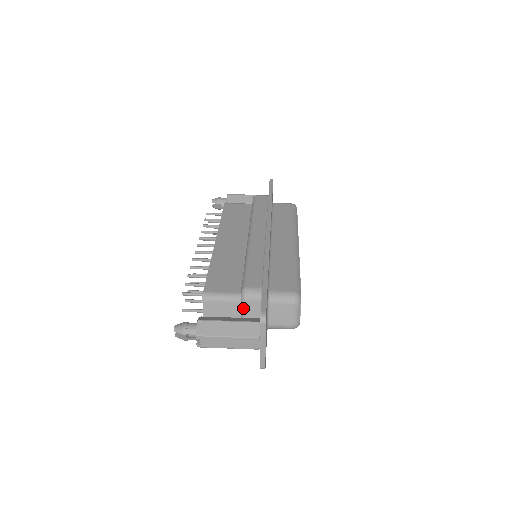
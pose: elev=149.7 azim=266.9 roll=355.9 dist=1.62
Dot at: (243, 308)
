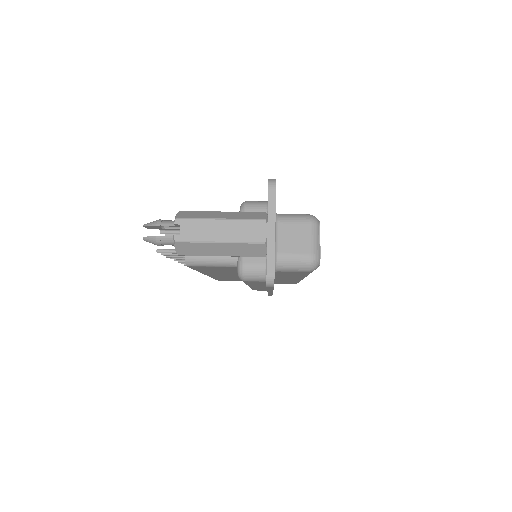
Dot at: occluded
